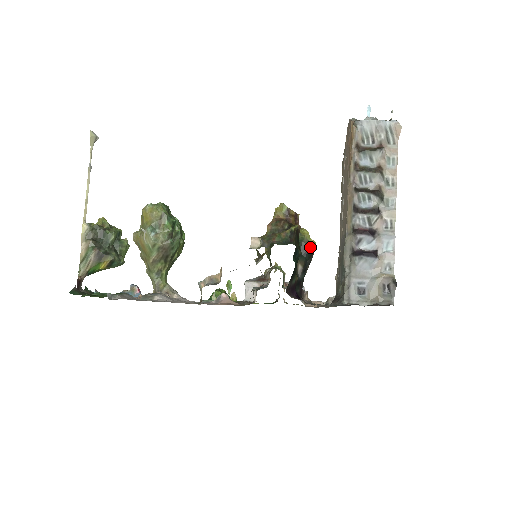
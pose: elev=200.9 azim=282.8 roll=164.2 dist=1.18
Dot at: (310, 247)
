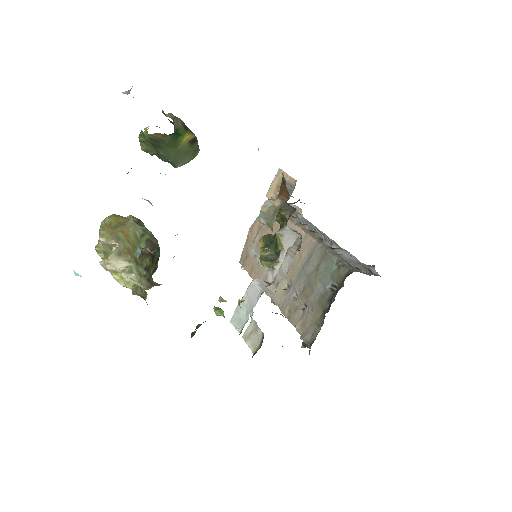
Dot at: occluded
